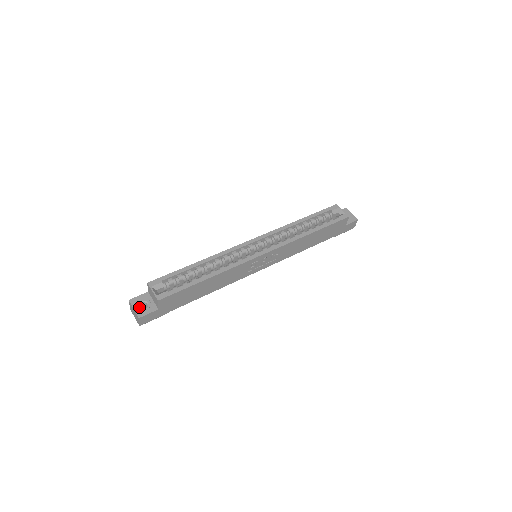
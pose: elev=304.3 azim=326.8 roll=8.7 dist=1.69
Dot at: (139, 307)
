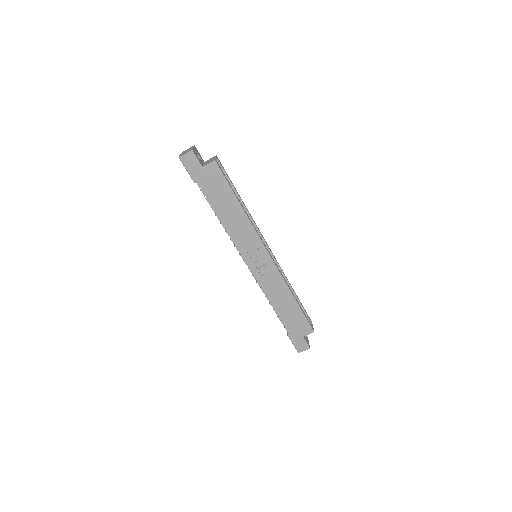
Dot at: (196, 152)
